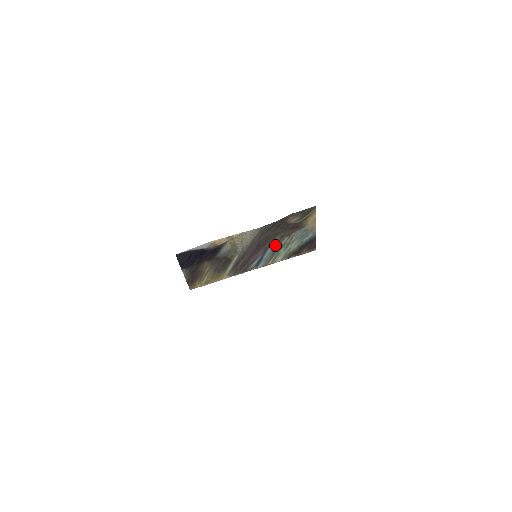
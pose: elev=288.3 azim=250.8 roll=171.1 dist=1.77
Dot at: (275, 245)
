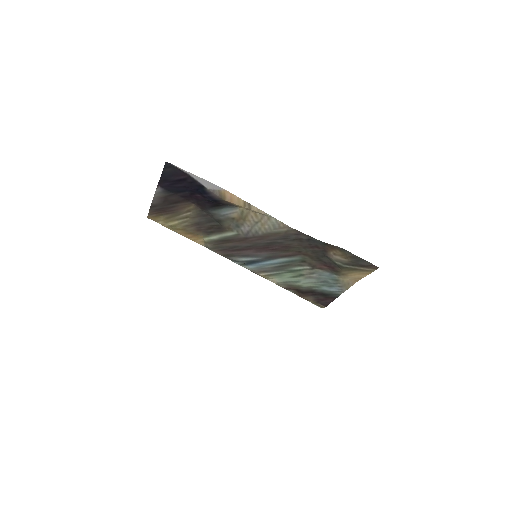
Dot at: (287, 262)
